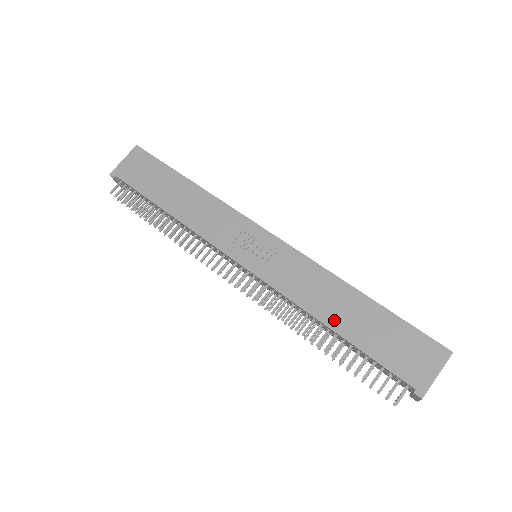
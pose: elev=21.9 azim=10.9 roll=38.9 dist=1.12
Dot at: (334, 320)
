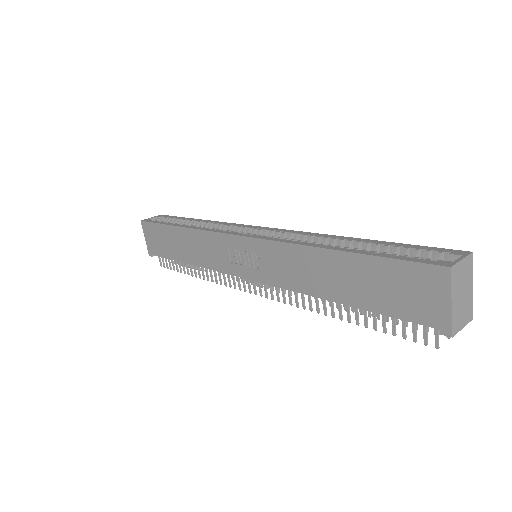
Dot at: (332, 292)
